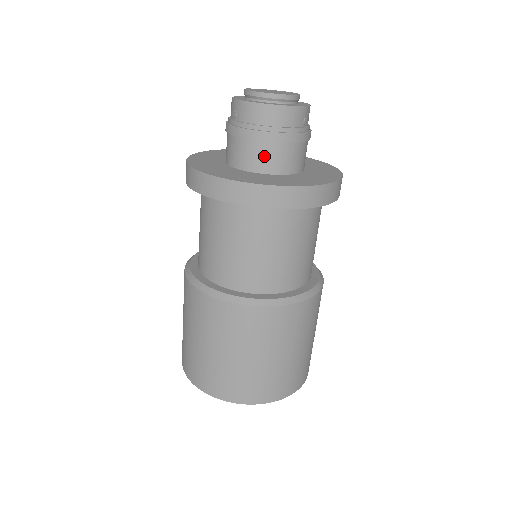
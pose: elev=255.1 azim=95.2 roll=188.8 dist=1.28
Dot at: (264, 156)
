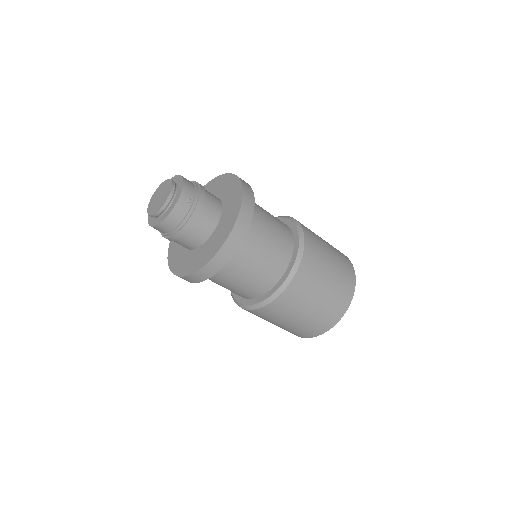
Dot at: (191, 240)
